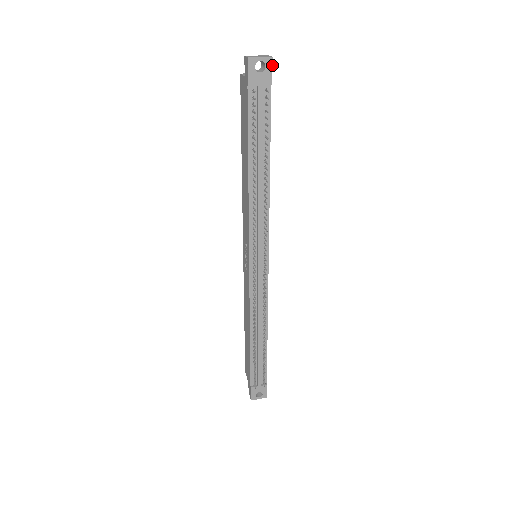
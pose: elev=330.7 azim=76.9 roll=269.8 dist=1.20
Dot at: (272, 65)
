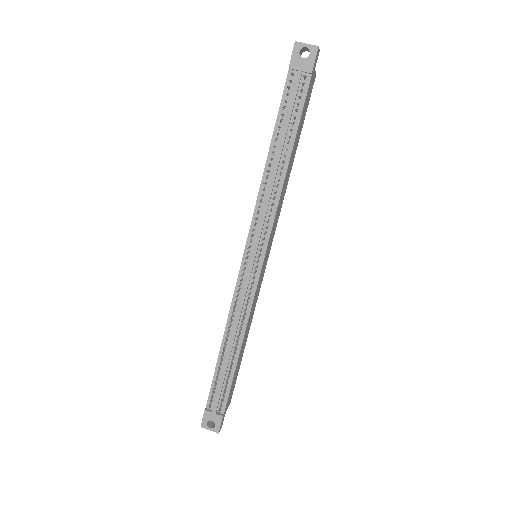
Dot at: (316, 54)
